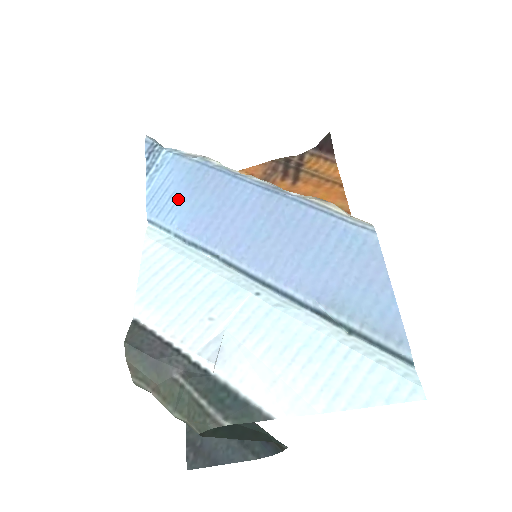
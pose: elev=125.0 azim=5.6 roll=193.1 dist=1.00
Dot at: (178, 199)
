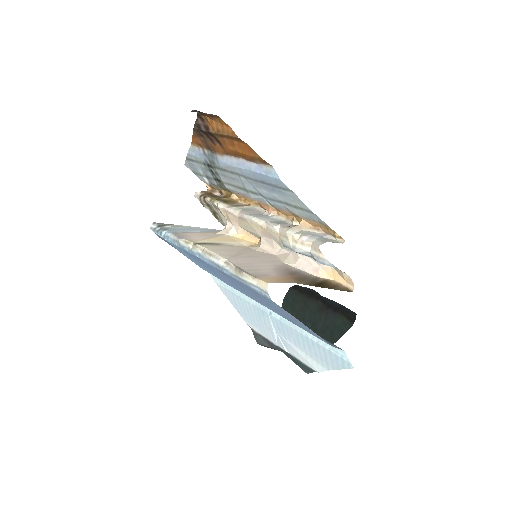
Dot at: (201, 265)
